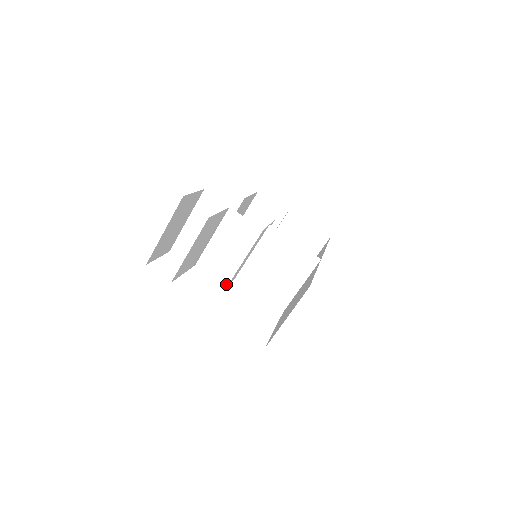
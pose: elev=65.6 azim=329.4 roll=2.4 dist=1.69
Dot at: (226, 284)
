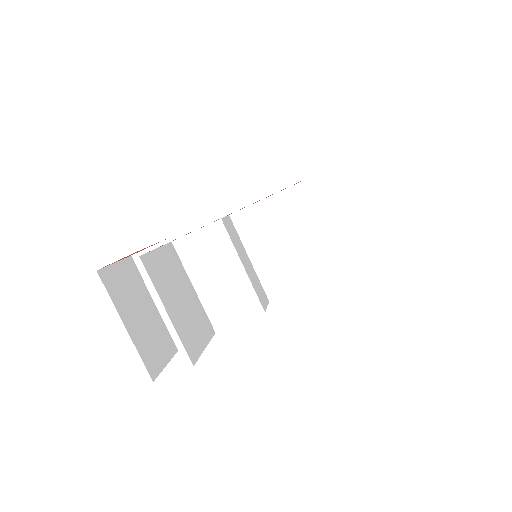
Dot at: (261, 311)
